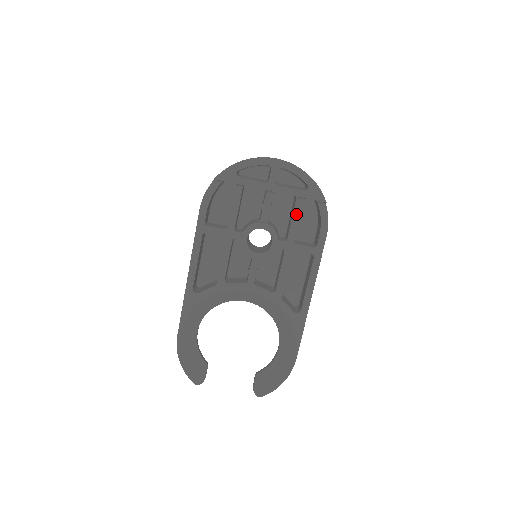
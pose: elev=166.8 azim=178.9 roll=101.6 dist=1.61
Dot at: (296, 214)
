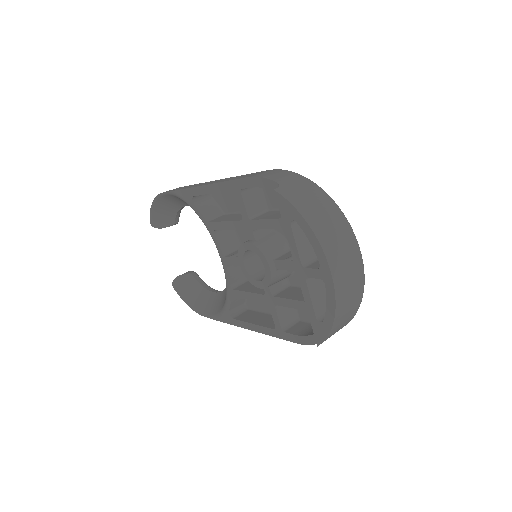
Dot at: (299, 304)
